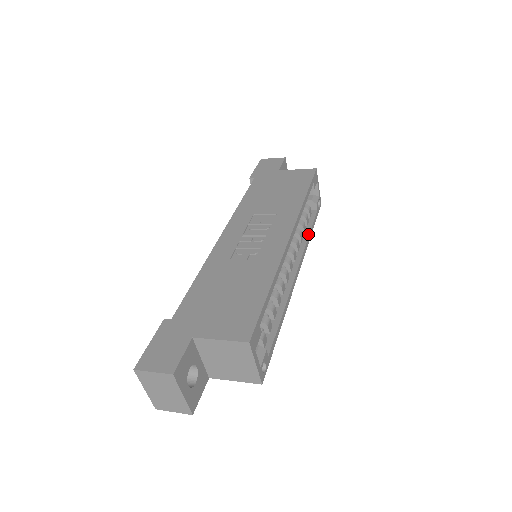
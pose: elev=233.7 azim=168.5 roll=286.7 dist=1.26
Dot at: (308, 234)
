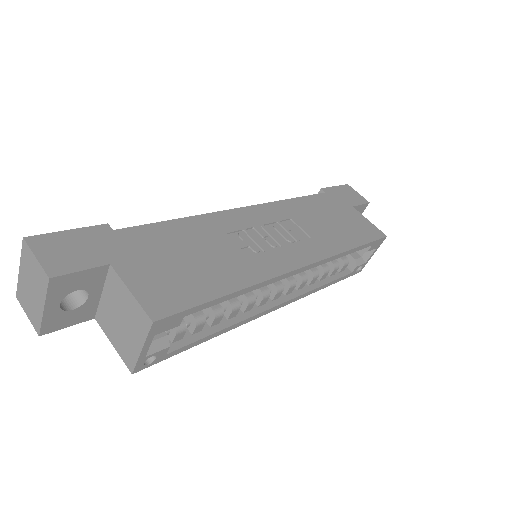
Dot at: (322, 284)
